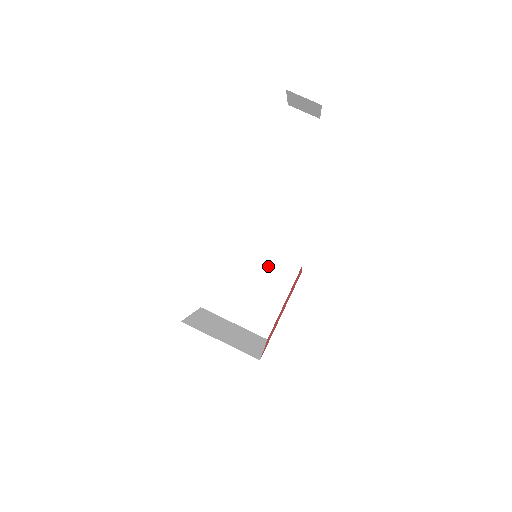
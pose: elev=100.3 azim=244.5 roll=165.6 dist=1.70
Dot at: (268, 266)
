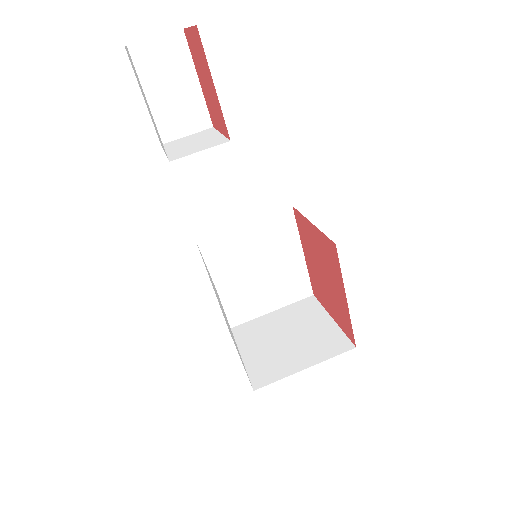
Dot at: (259, 237)
